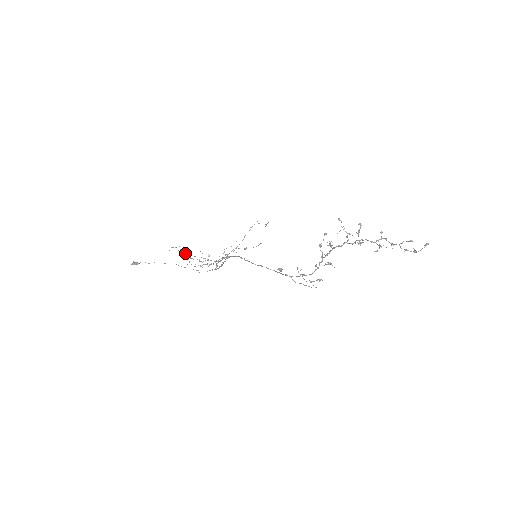
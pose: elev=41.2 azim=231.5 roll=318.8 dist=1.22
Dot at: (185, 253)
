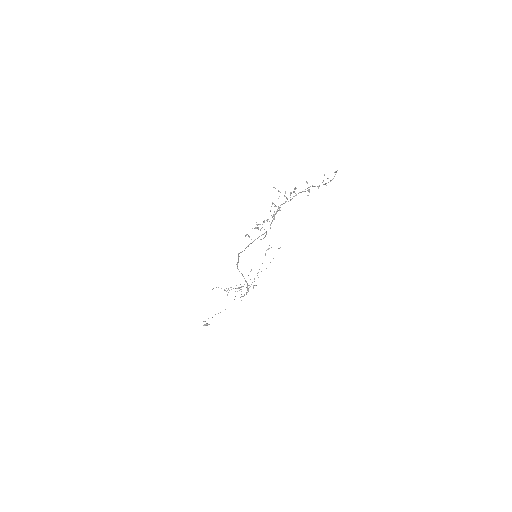
Dot at: (225, 290)
